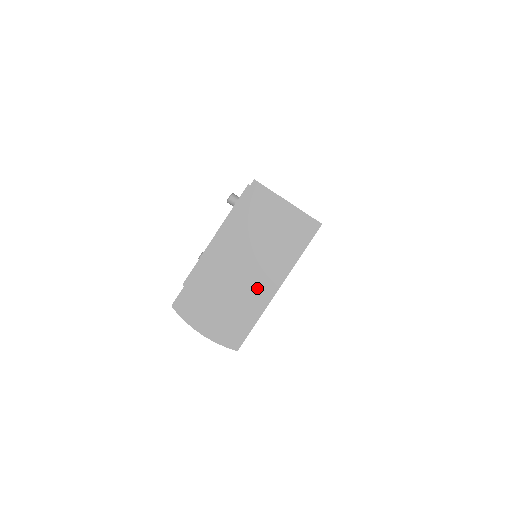
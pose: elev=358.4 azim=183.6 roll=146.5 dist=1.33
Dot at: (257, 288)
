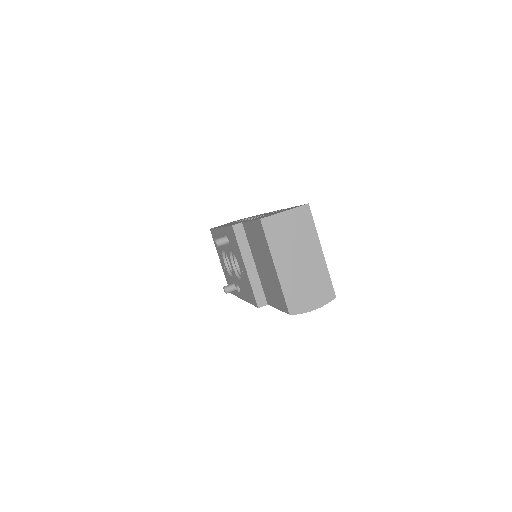
Dot at: (314, 262)
